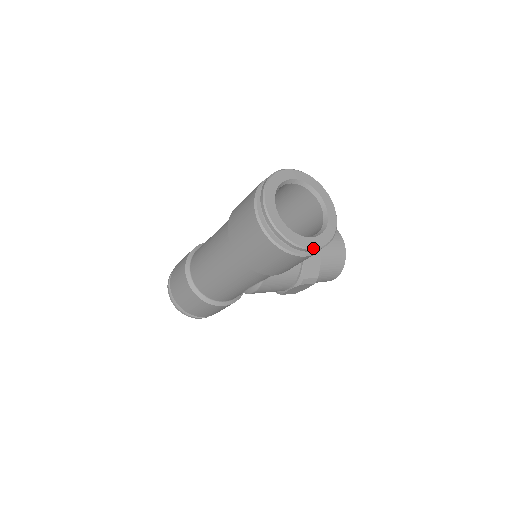
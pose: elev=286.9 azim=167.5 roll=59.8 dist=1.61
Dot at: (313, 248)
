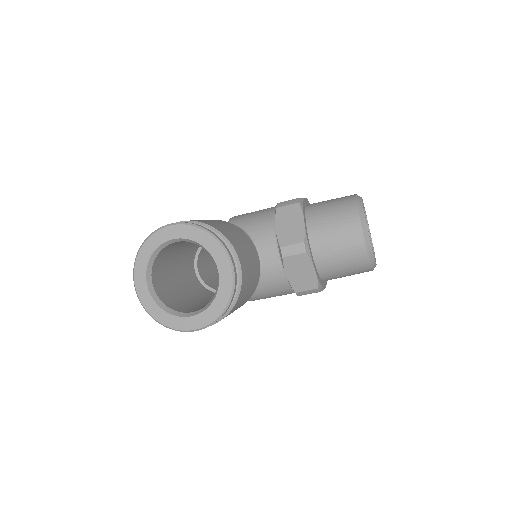
Dot at: (194, 330)
